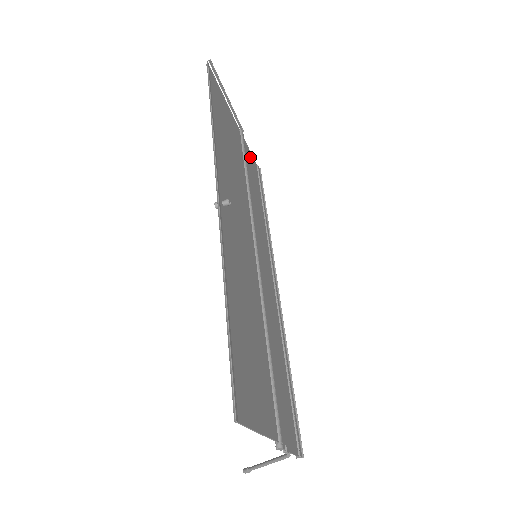
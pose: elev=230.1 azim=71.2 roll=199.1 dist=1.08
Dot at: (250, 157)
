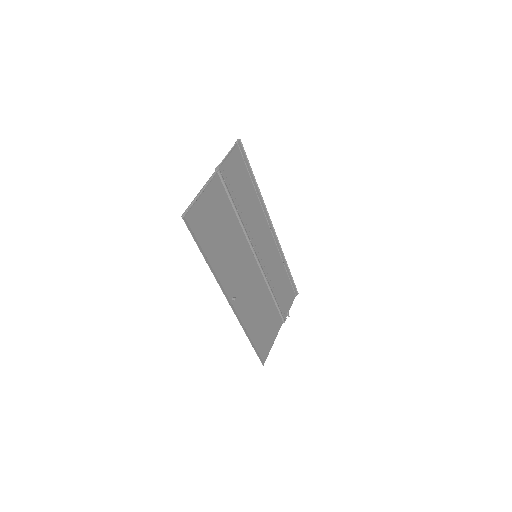
Dot at: (230, 162)
